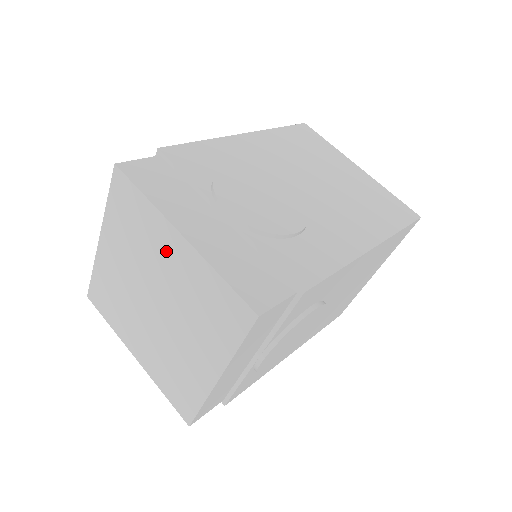
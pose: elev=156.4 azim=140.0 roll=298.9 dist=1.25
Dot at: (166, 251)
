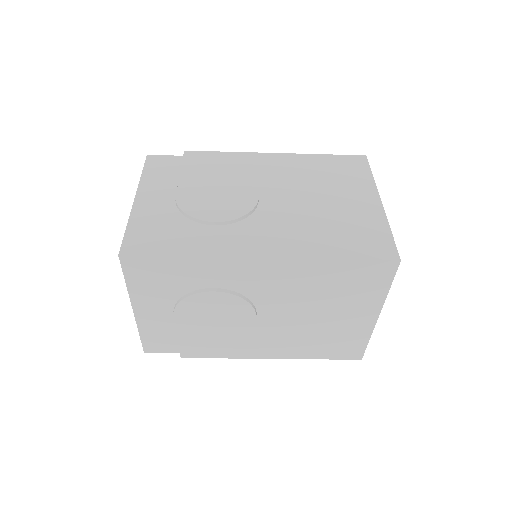
Dot at: occluded
